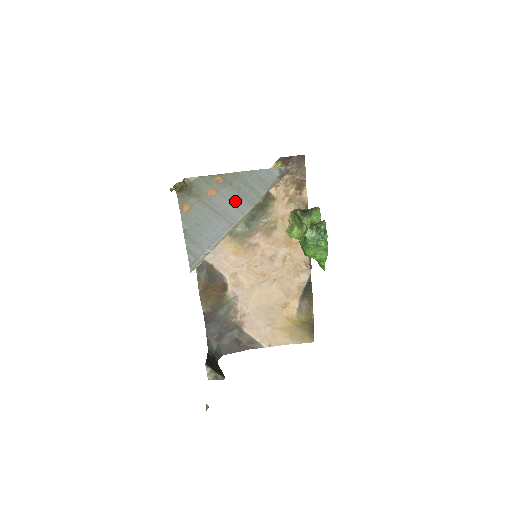
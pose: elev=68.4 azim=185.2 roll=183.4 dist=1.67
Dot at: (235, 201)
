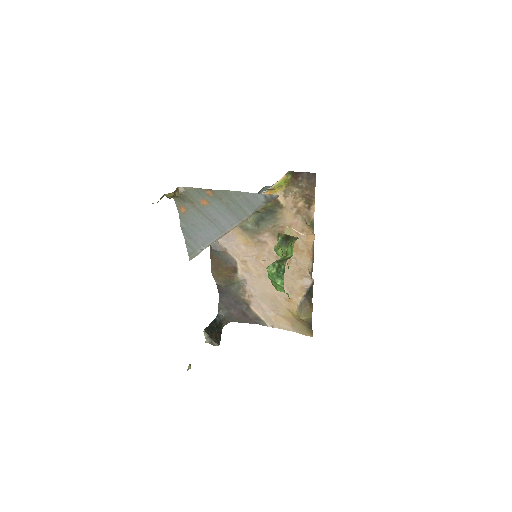
Dot at: (225, 214)
